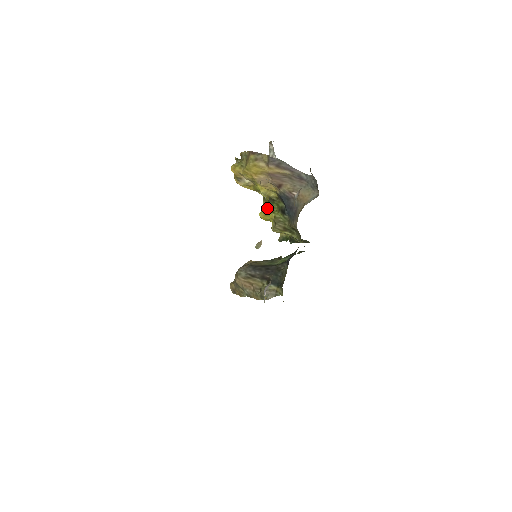
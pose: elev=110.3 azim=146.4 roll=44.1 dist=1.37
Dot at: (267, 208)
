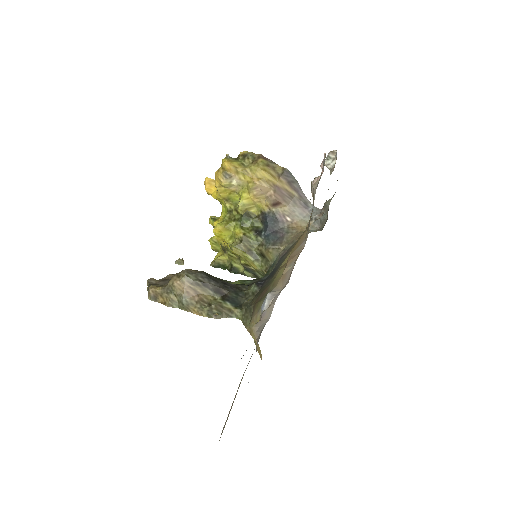
Dot at: (234, 222)
